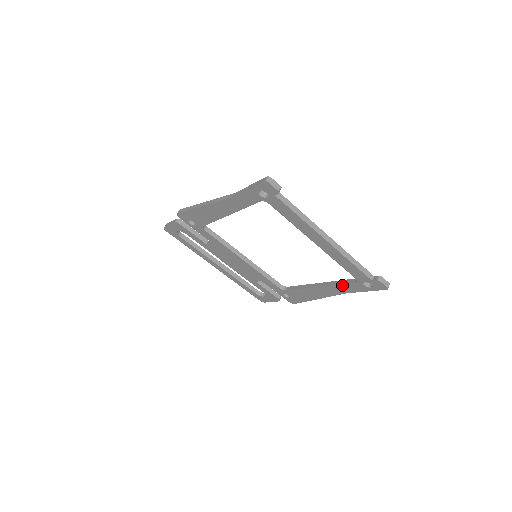
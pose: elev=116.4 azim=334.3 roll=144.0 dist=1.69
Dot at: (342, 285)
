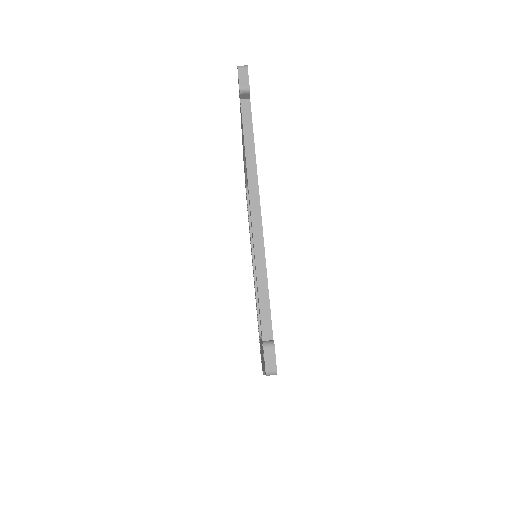
Dot at: occluded
